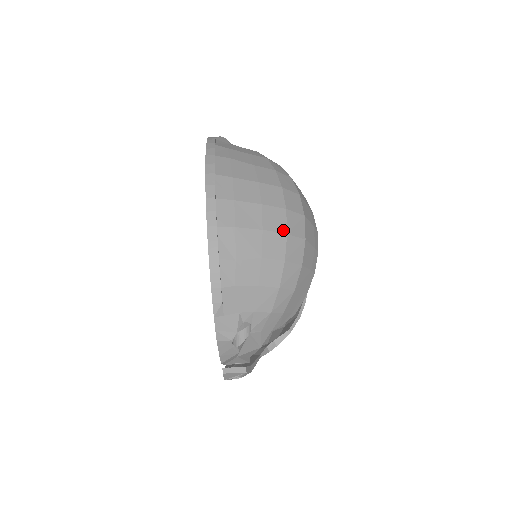
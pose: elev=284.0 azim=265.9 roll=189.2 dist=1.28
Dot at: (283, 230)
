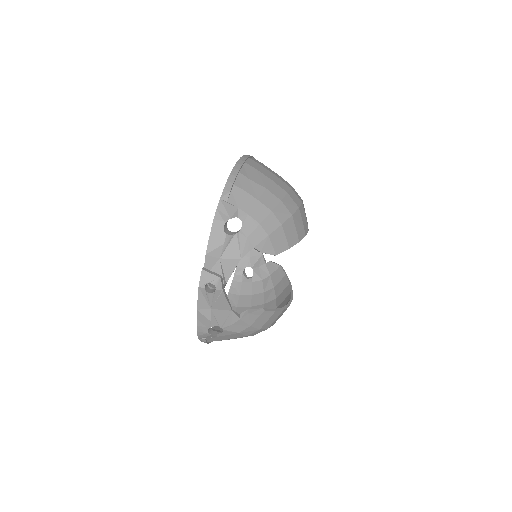
Dot at: (286, 190)
